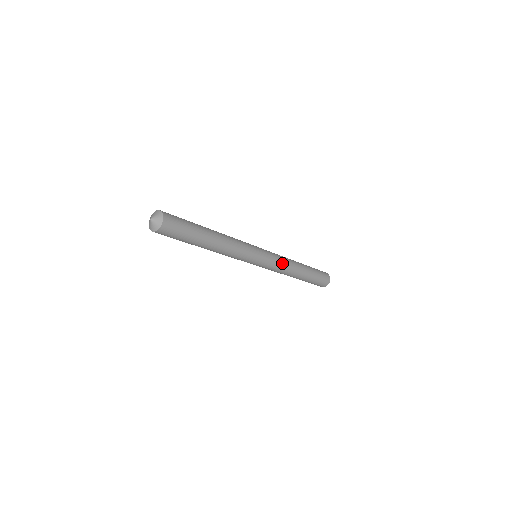
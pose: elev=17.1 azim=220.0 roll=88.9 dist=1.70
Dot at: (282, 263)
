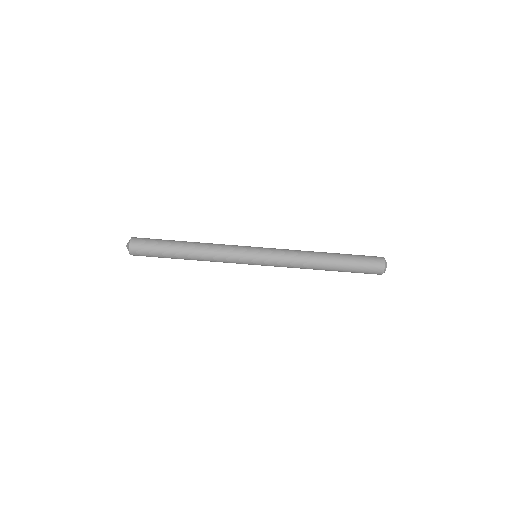
Dot at: (289, 254)
